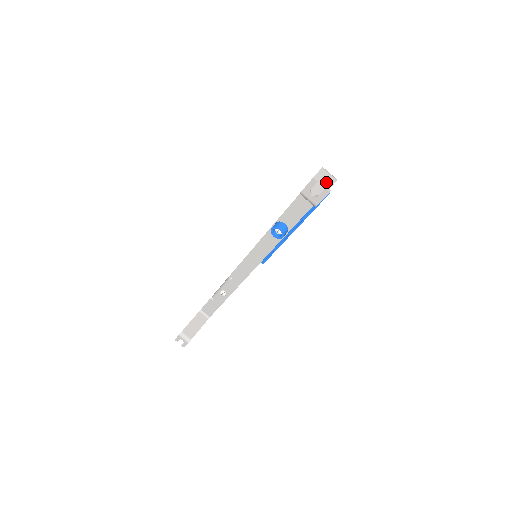
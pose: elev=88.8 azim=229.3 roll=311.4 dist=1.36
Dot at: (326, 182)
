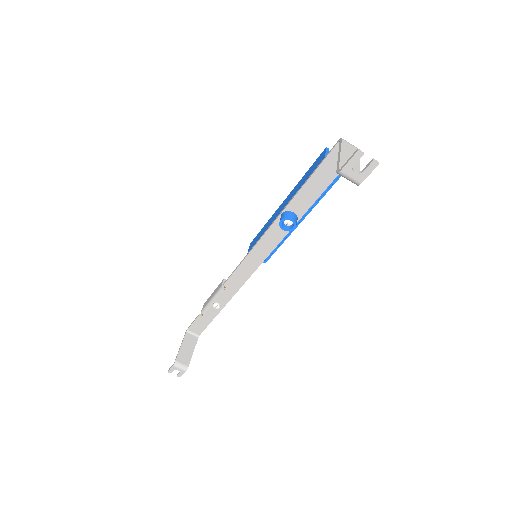
Dot at: occluded
